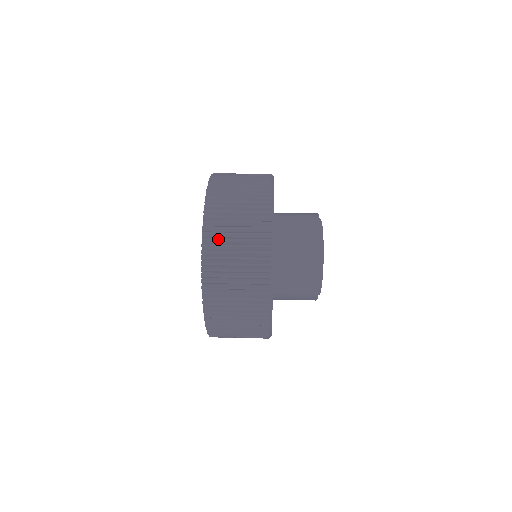
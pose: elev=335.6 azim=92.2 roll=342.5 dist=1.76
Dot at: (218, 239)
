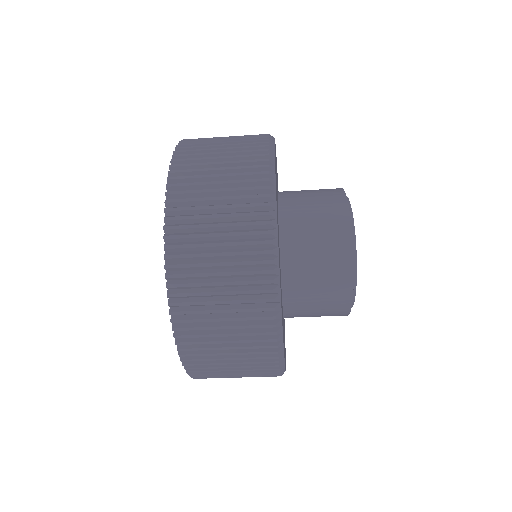
Dot at: (194, 158)
